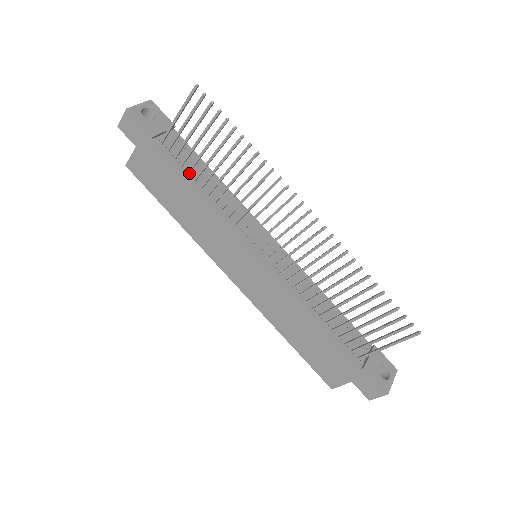
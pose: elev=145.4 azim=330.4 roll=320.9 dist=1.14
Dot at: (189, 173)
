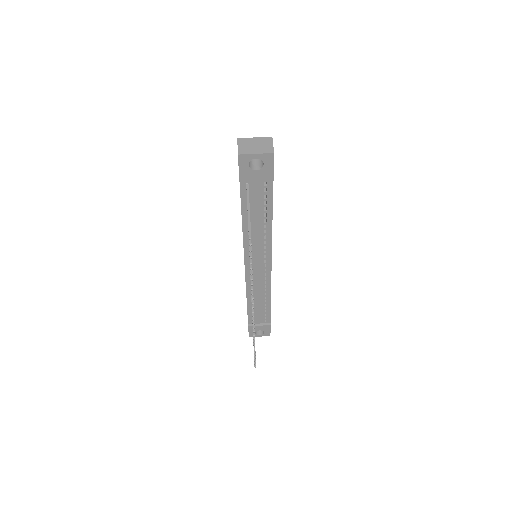
Dot at: occluded
